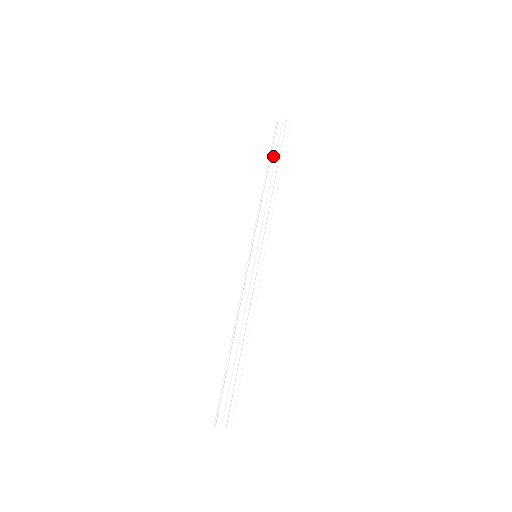
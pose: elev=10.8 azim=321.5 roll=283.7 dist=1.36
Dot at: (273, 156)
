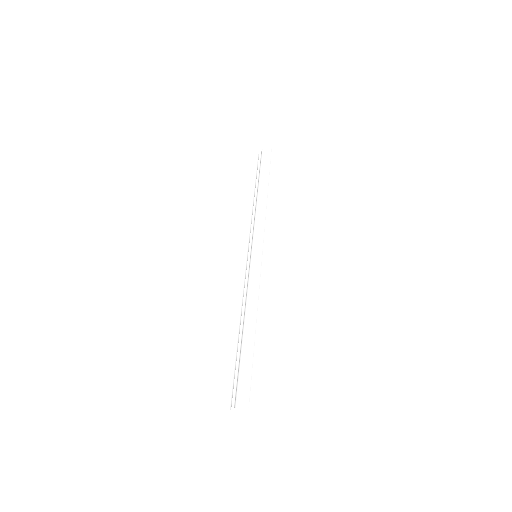
Dot at: (263, 176)
